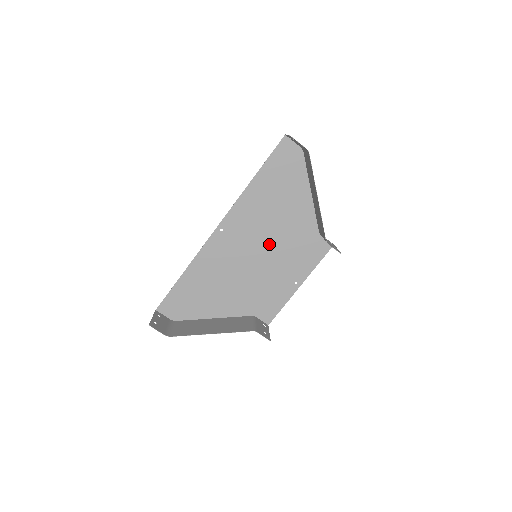
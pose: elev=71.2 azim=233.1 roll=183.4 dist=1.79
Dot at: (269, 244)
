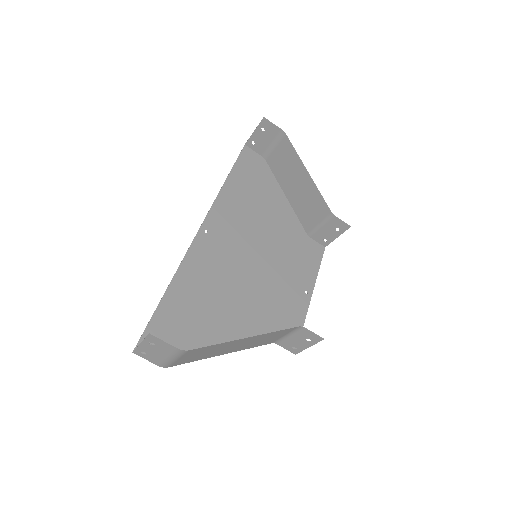
Dot at: (263, 247)
